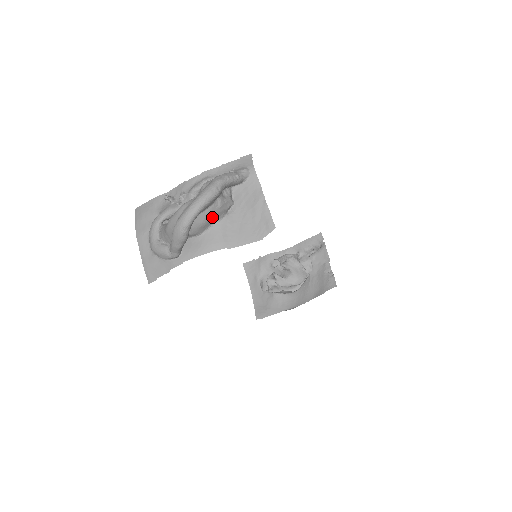
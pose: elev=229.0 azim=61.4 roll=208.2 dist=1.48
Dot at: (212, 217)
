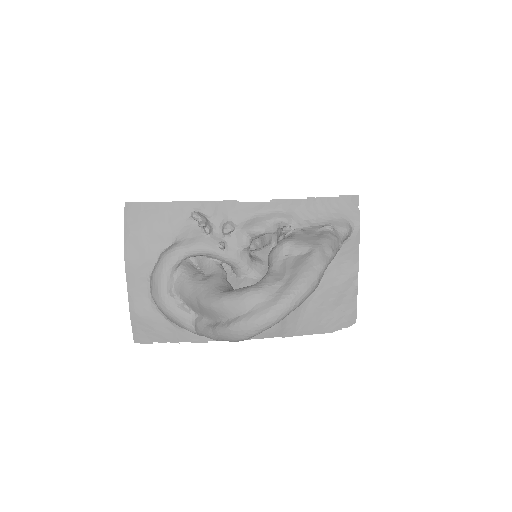
Dot at: occluded
